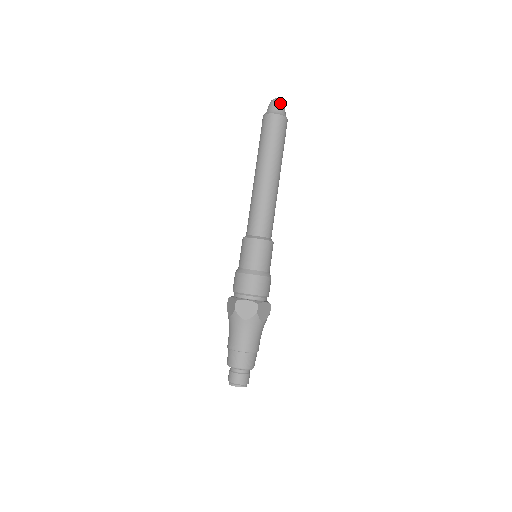
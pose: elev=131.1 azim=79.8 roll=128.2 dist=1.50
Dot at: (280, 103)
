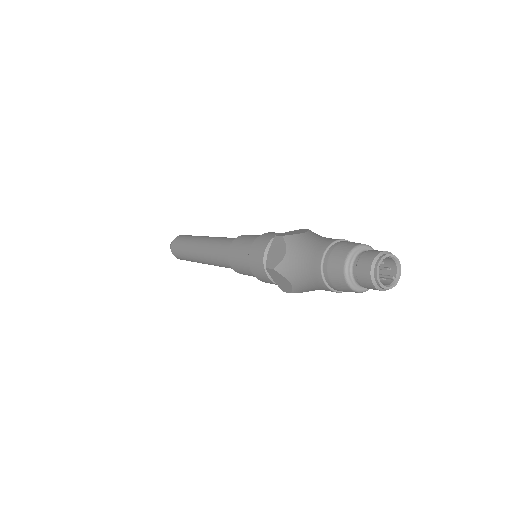
Dot at: occluded
